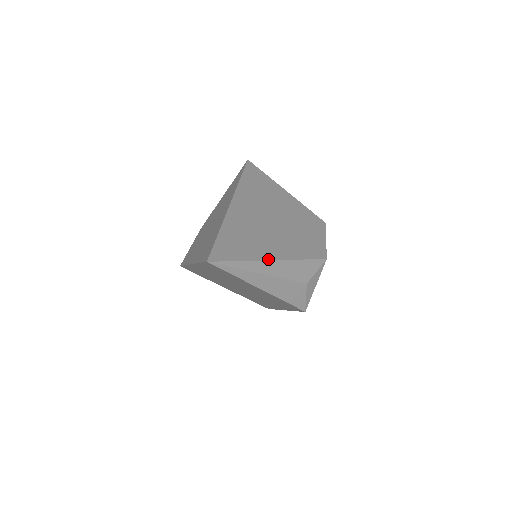
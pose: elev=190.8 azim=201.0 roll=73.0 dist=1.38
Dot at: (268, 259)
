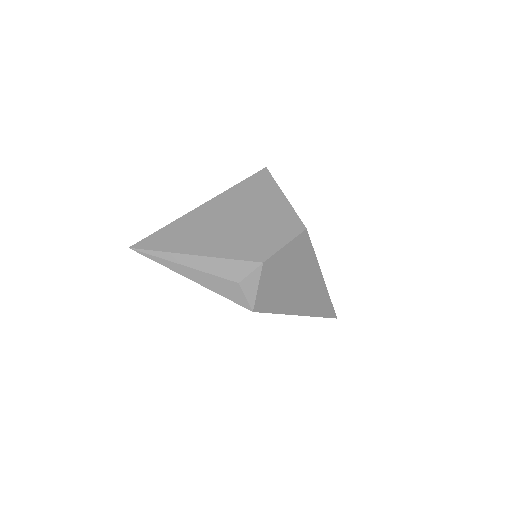
Dot at: (189, 253)
